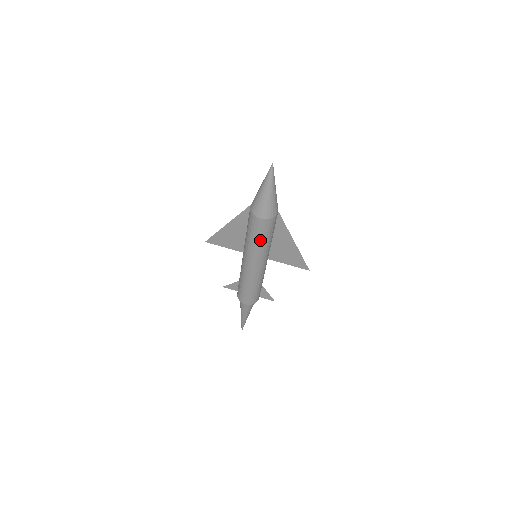
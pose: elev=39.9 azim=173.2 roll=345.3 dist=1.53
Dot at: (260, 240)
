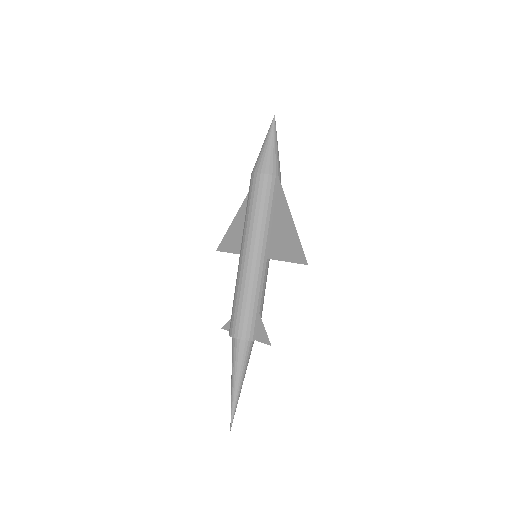
Dot at: (253, 208)
